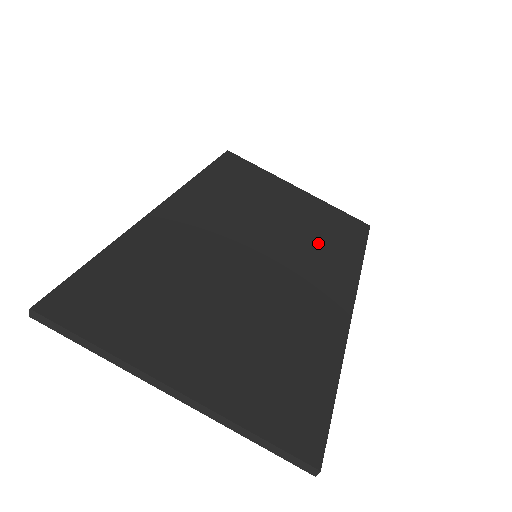
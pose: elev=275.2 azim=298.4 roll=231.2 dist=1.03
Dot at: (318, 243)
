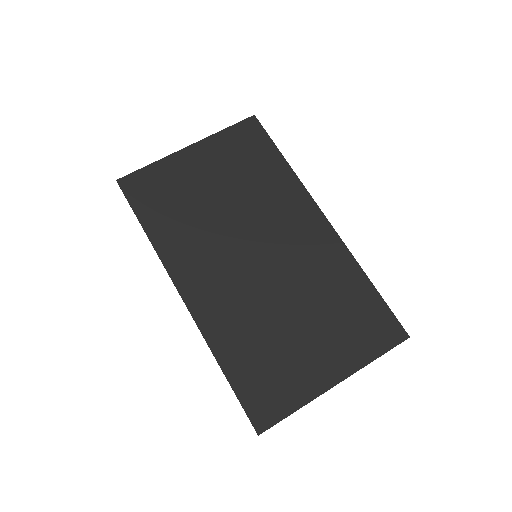
Dot at: (260, 191)
